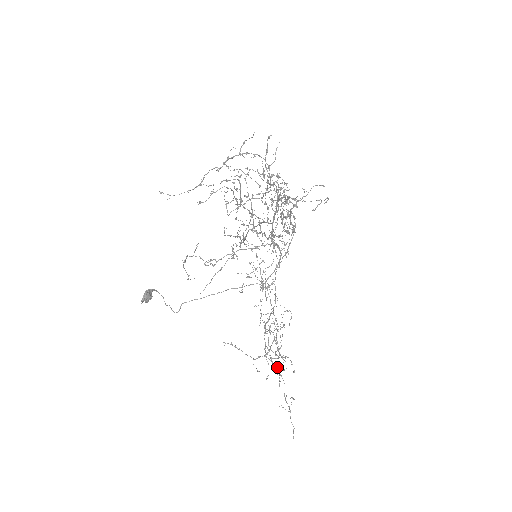
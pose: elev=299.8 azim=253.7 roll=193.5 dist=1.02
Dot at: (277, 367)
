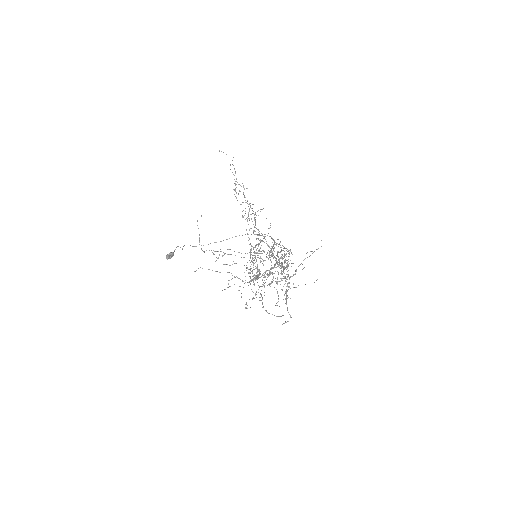
Dot at: occluded
